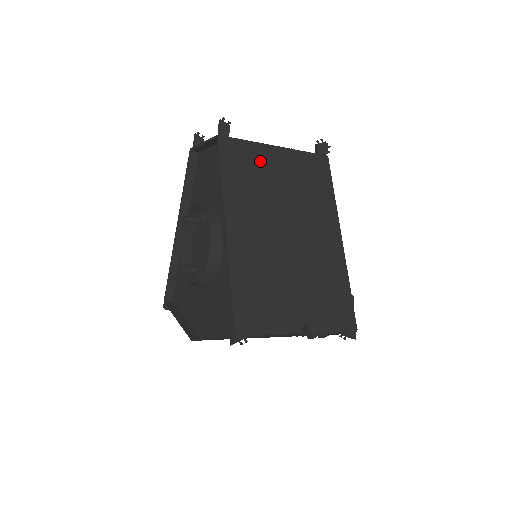
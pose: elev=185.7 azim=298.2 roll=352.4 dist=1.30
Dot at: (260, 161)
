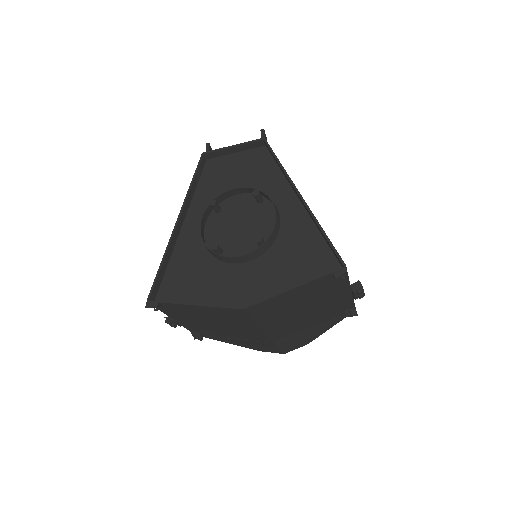
Dot at: occluded
